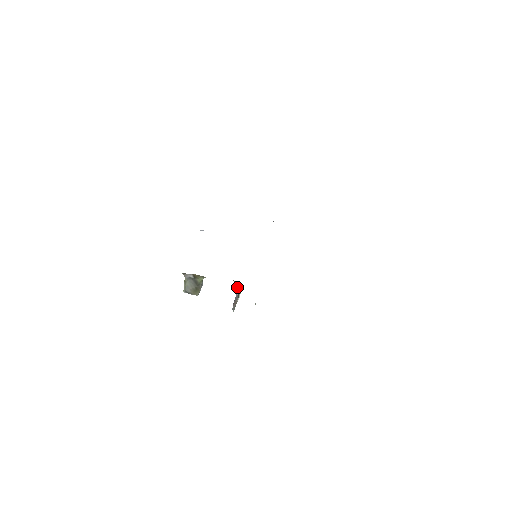
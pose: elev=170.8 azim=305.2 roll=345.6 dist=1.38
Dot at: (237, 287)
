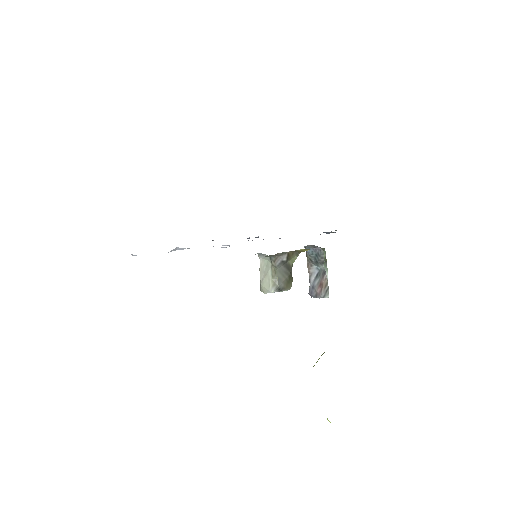
Dot at: (325, 259)
